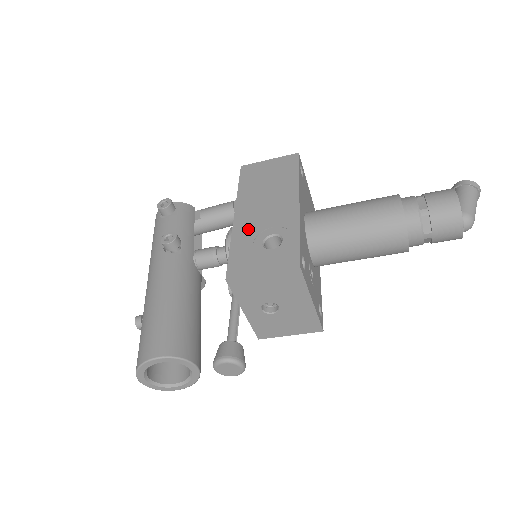
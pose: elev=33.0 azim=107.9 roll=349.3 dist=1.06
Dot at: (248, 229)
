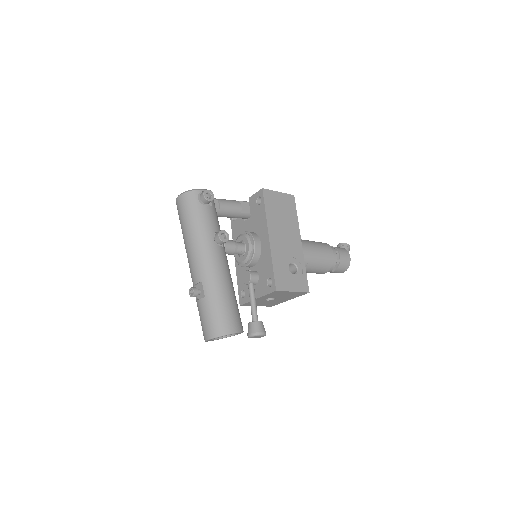
Dot at: (280, 253)
